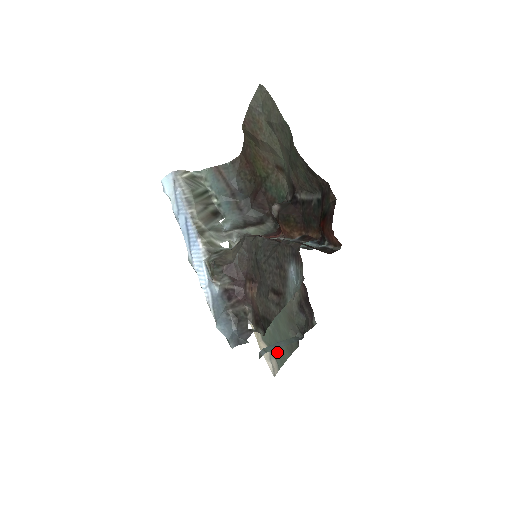
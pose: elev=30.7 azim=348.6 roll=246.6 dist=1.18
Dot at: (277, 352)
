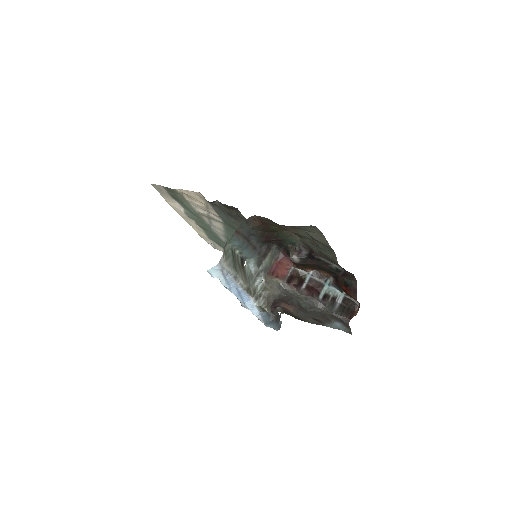
Dot at: occluded
